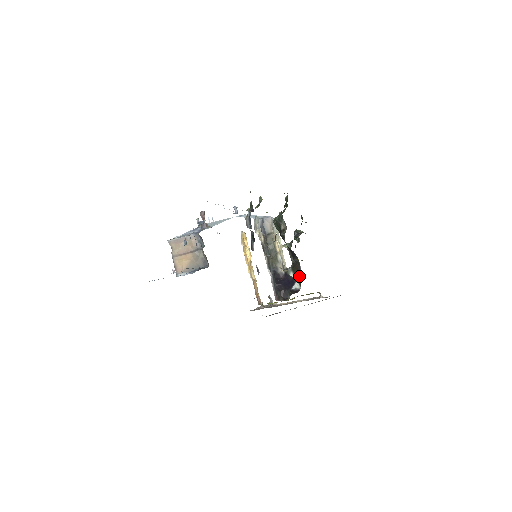
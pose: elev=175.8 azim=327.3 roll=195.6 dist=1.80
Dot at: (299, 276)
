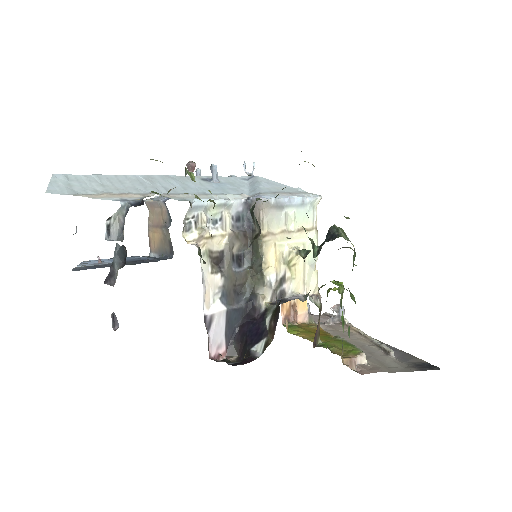
Dot at: (272, 330)
